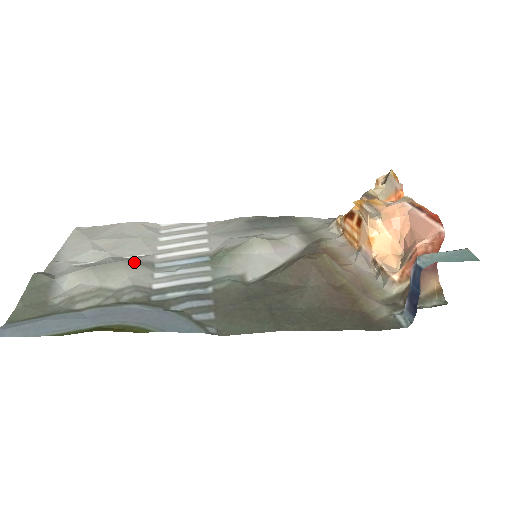
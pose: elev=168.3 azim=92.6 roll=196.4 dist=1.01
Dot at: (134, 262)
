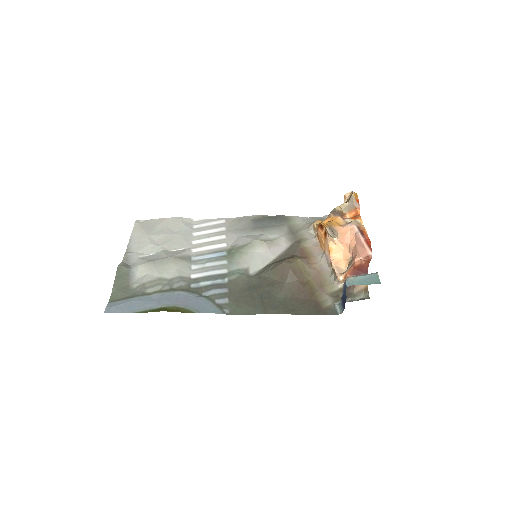
Dot at: (178, 257)
